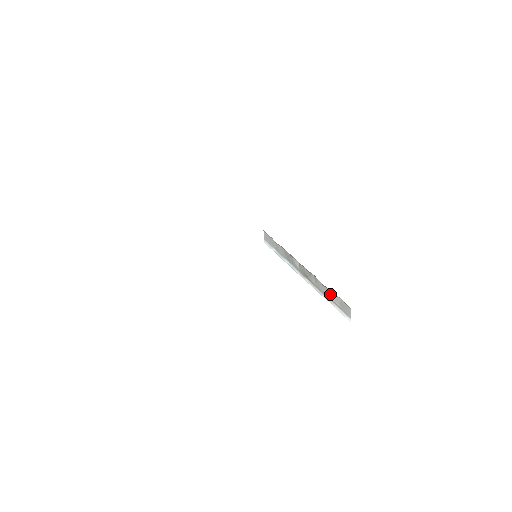
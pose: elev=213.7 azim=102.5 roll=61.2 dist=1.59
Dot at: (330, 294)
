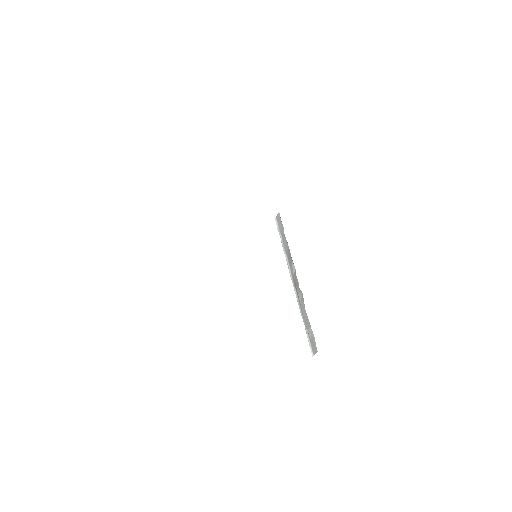
Dot at: (308, 323)
